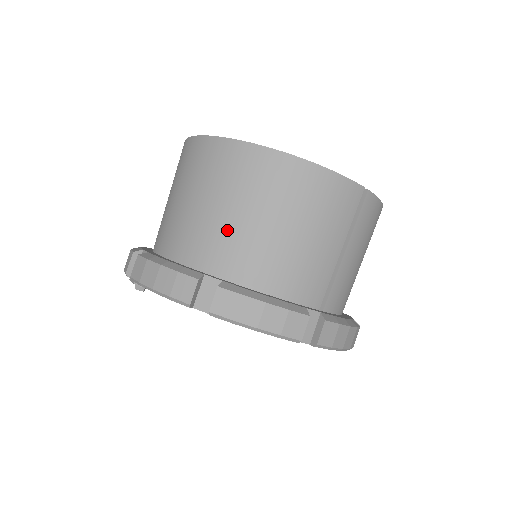
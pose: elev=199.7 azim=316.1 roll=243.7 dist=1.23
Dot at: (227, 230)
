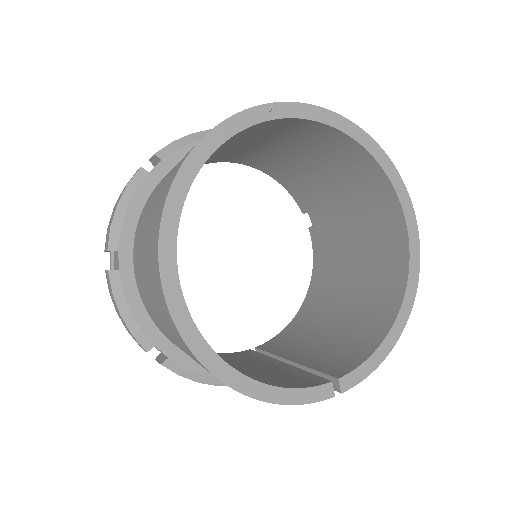
Dot at: occluded
